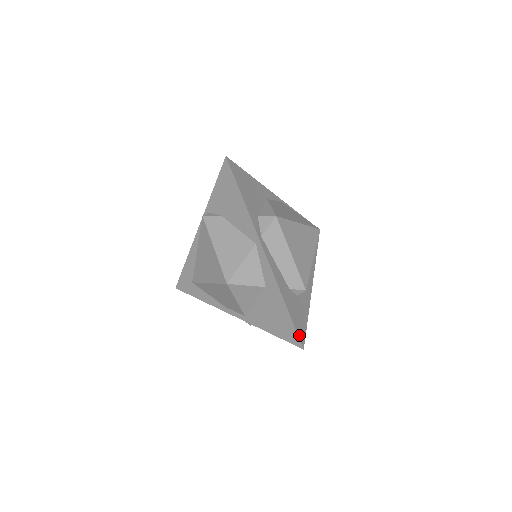
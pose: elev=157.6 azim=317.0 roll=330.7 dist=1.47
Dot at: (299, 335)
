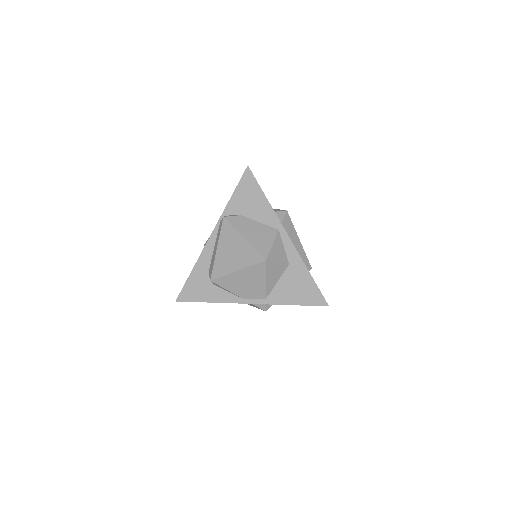
Dot at: (323, 296)
